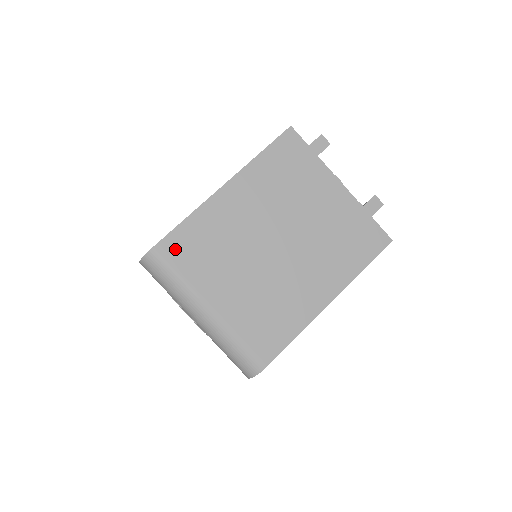
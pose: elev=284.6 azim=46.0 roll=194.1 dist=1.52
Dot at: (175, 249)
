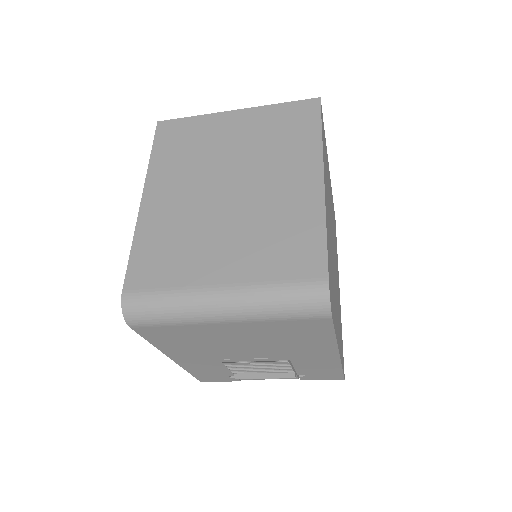
Dot at: (143, 276)
